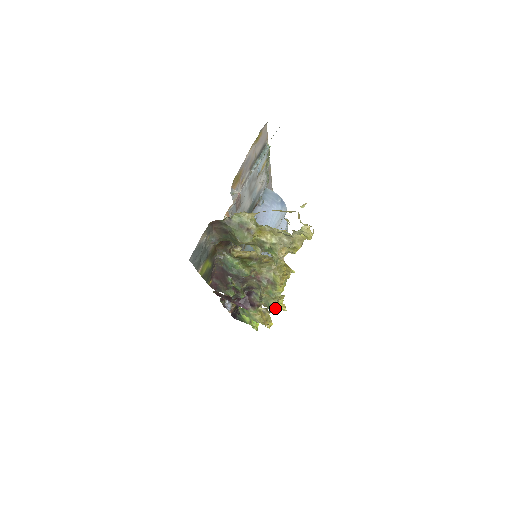
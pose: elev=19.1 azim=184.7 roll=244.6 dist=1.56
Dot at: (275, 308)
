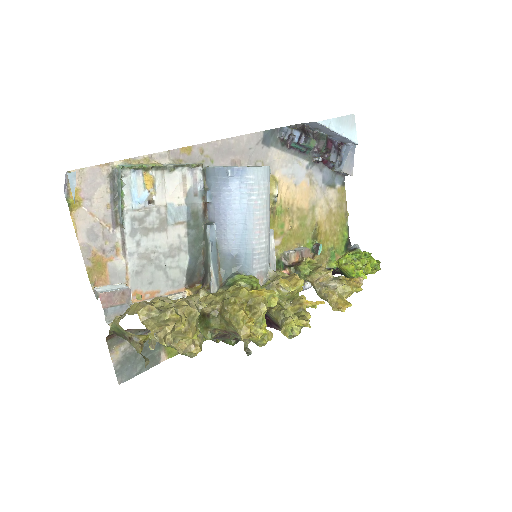
Dot at: (298, 327)
